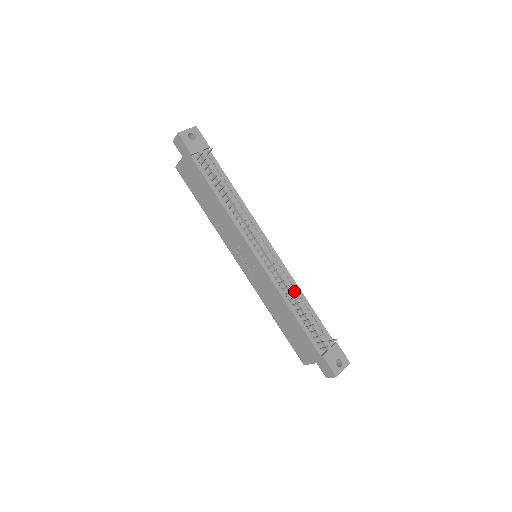
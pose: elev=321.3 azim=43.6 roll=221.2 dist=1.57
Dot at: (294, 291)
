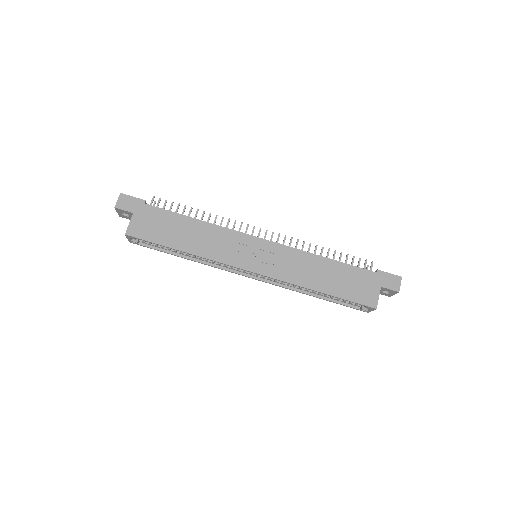
Dot at: occluded
